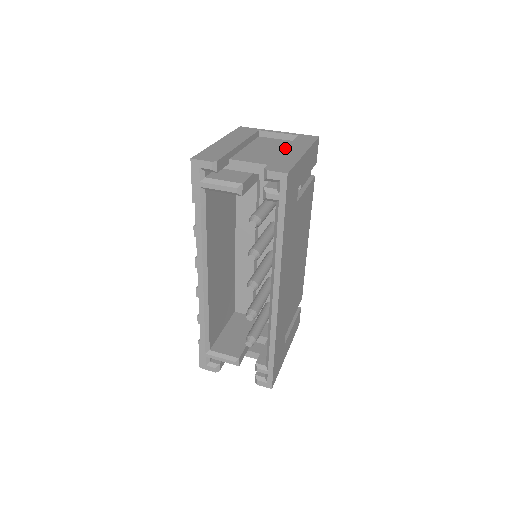
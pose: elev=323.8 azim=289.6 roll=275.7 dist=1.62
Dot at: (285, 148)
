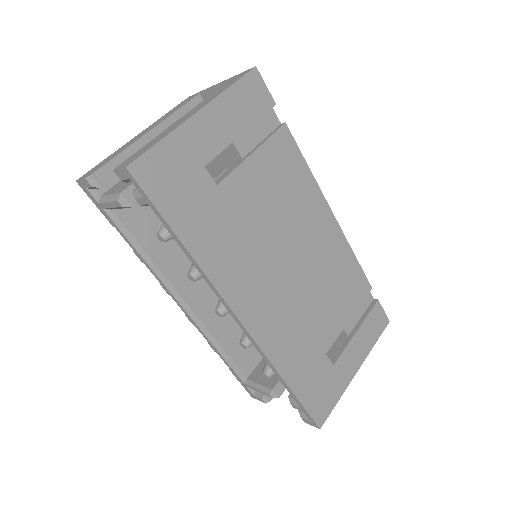
Dot at: (185, 114)
